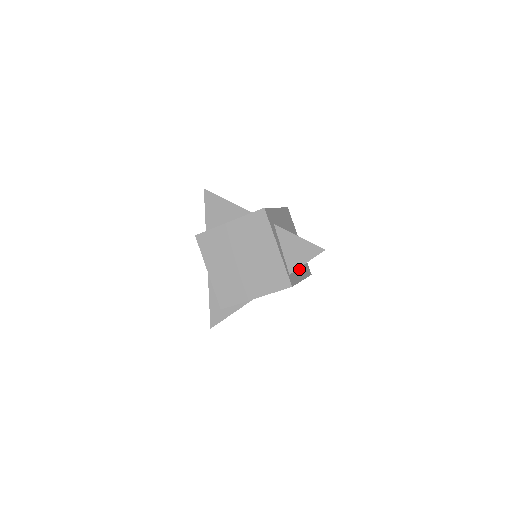
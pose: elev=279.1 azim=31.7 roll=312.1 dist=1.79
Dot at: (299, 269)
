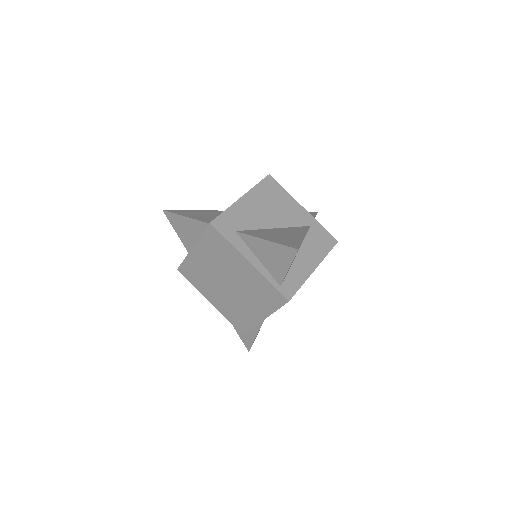
Dot at: (305, 257)
